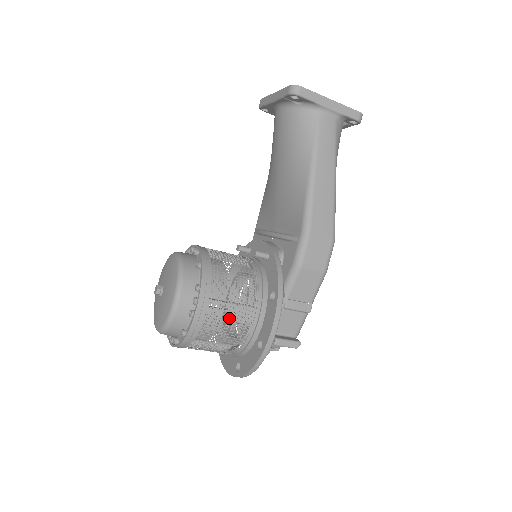
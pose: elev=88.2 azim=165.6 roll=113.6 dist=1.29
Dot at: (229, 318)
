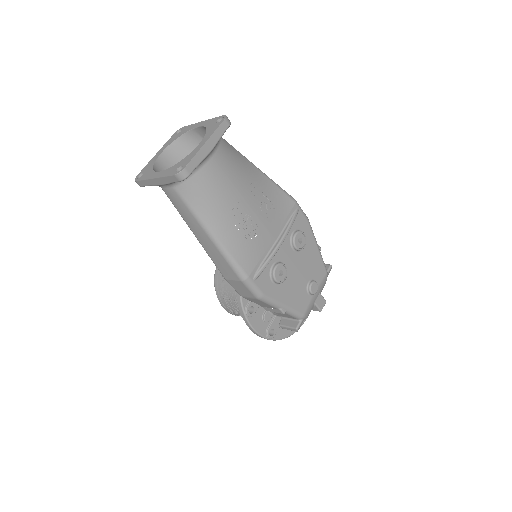
Dot at: occluded
